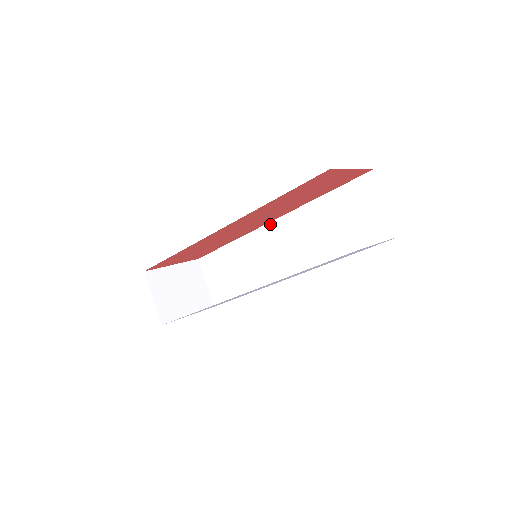
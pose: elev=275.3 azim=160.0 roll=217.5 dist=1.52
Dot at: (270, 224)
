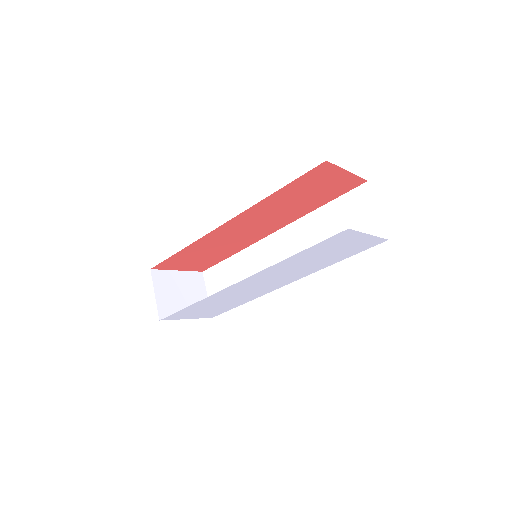
Dot at: (273, 235)
